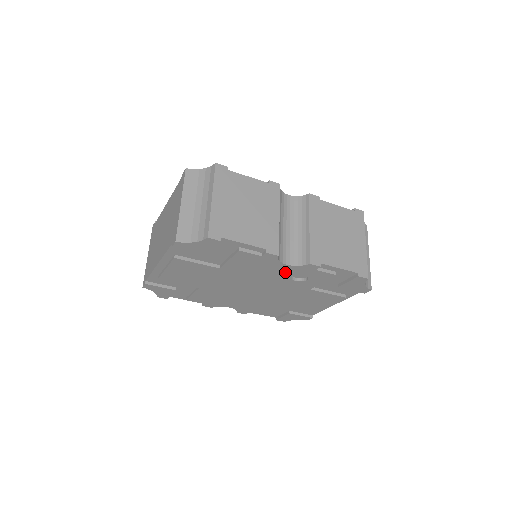
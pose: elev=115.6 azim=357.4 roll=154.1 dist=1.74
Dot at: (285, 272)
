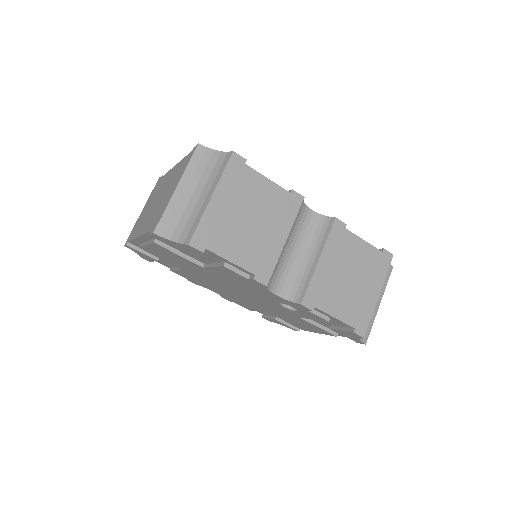
Dot at: (273, 298)
